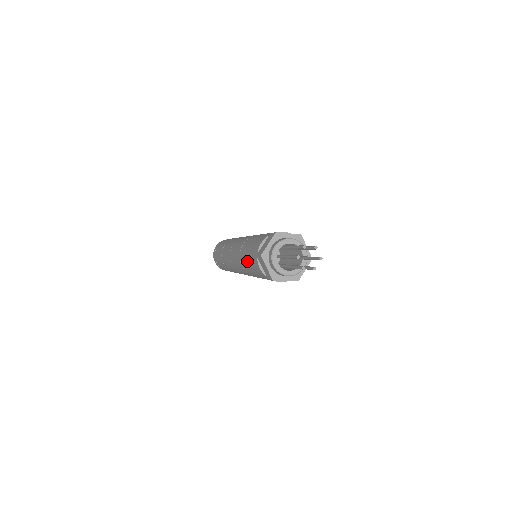
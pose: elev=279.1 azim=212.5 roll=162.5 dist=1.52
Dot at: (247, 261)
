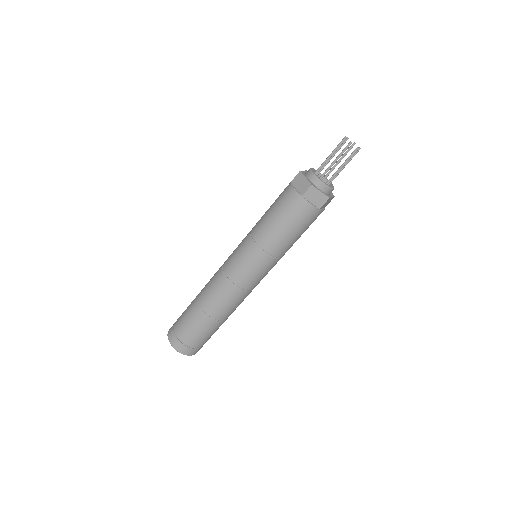
Dot at: (282, 229)
